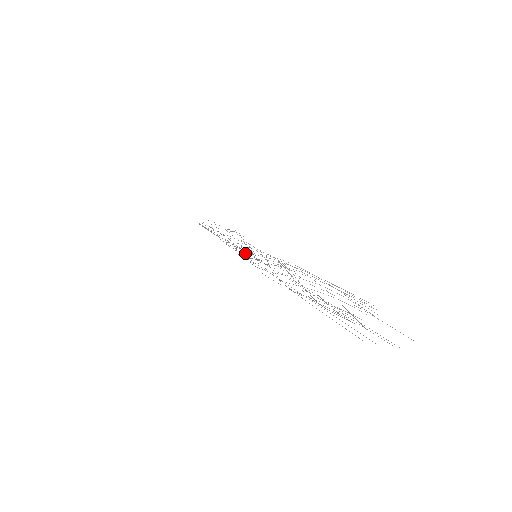
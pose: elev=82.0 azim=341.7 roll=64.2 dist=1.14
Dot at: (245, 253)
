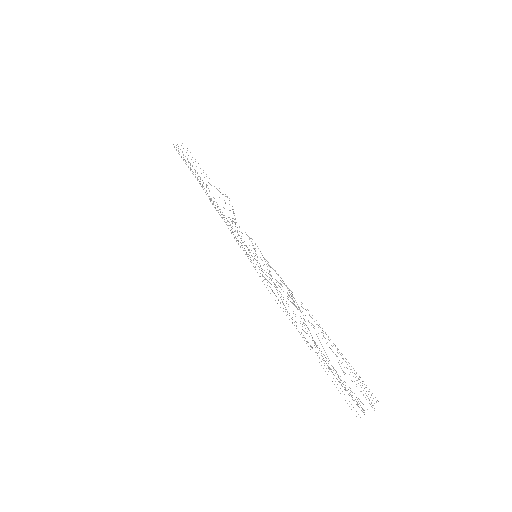
Dot at: occluded
